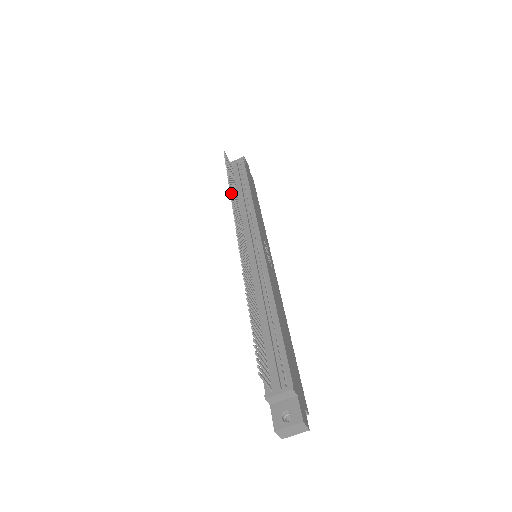
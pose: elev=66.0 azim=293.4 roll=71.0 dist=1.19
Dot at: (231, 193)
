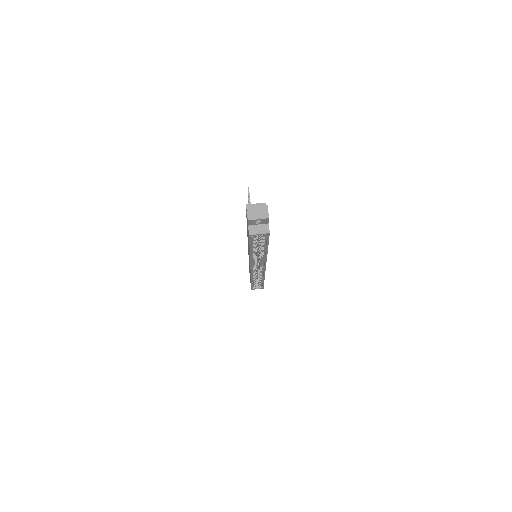
Dot at: occluded
